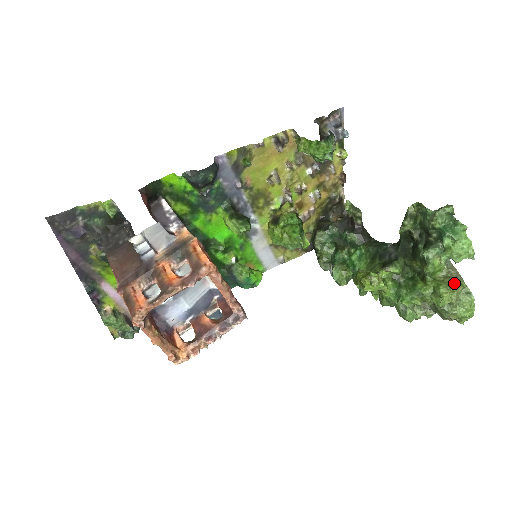
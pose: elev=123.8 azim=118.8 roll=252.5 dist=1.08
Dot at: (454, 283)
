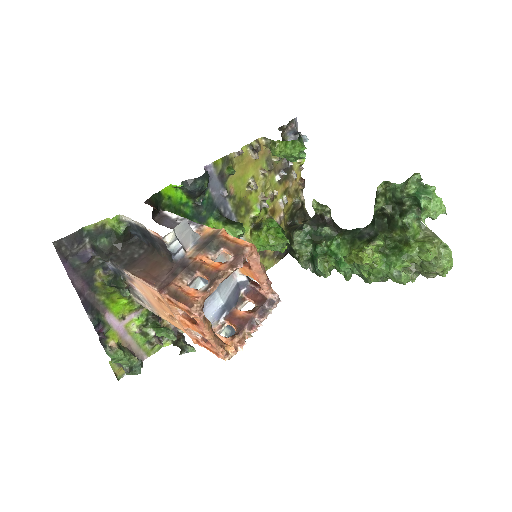
Dot at: (433, 240)
